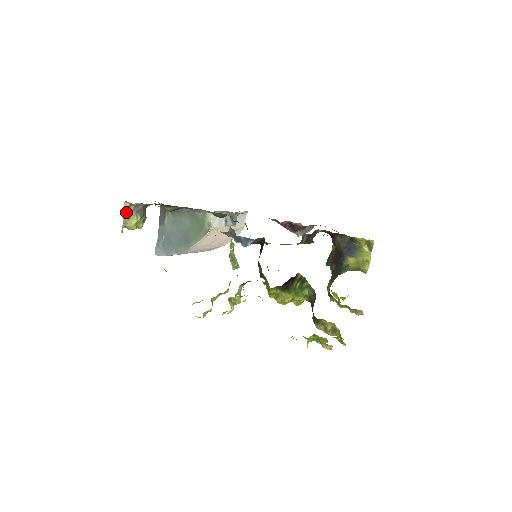
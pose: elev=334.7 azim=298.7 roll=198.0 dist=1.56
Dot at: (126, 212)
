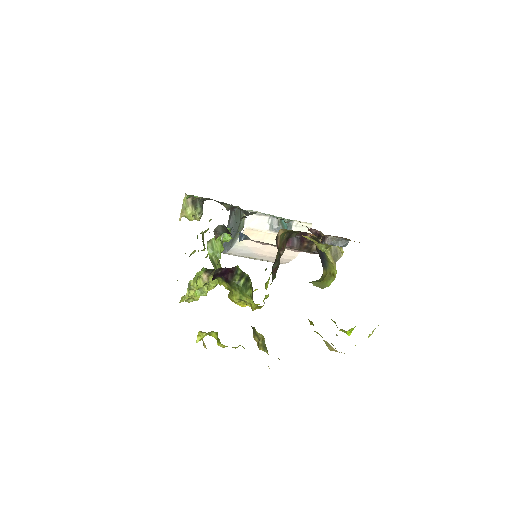
Dot at: (185, 203)
